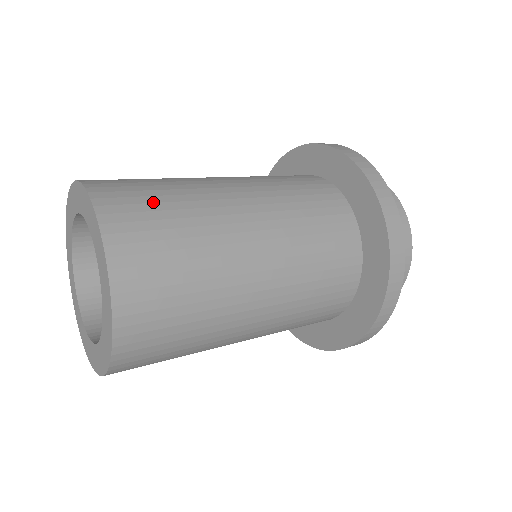
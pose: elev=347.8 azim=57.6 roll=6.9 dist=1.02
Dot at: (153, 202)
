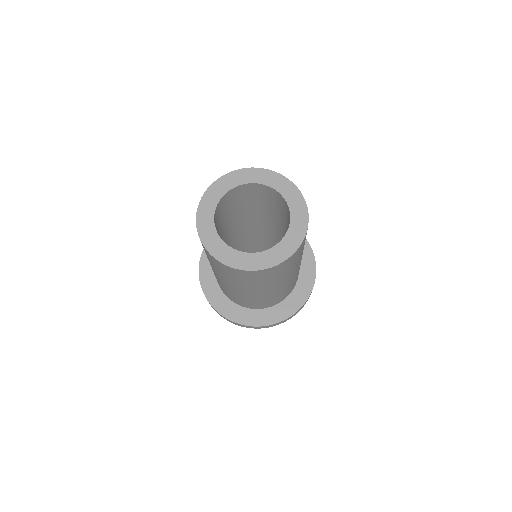
Dot at: occluded
